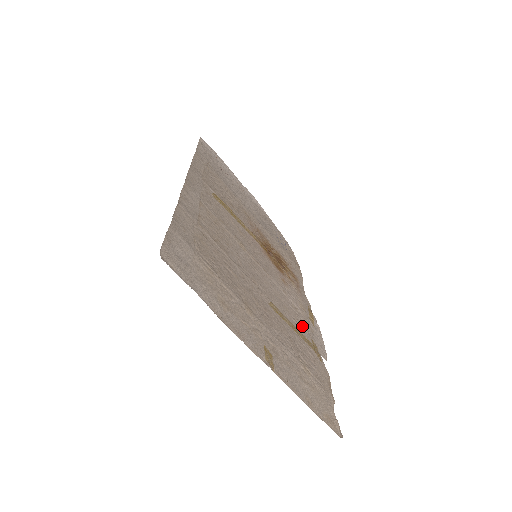
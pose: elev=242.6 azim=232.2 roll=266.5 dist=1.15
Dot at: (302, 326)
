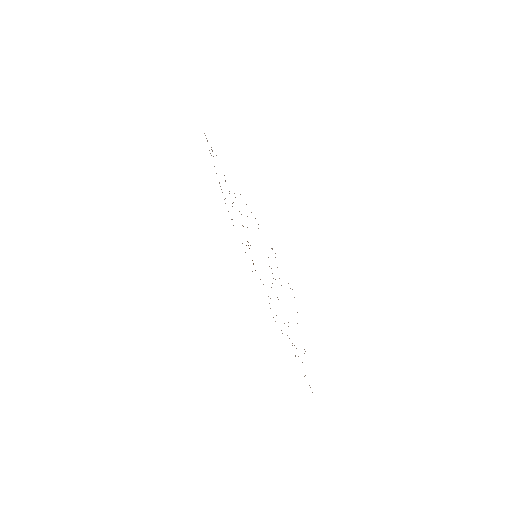
Dot at: occluded
